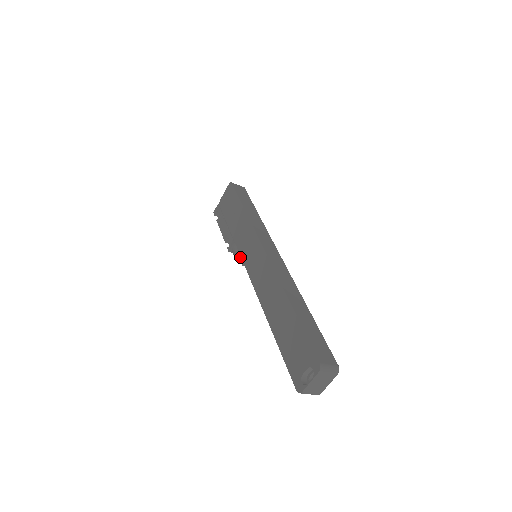
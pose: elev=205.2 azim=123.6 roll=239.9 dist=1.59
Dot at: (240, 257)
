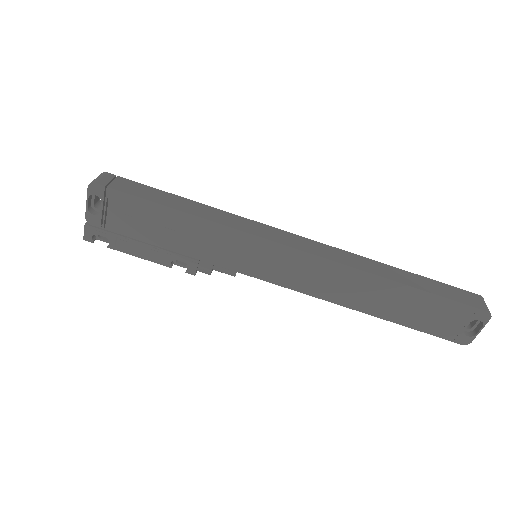
Dot at: (222, 270)
